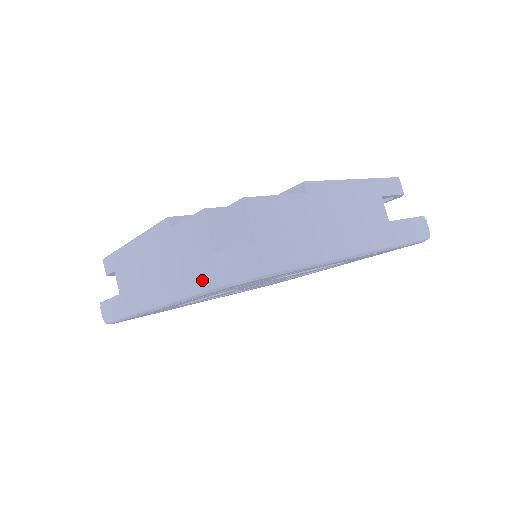
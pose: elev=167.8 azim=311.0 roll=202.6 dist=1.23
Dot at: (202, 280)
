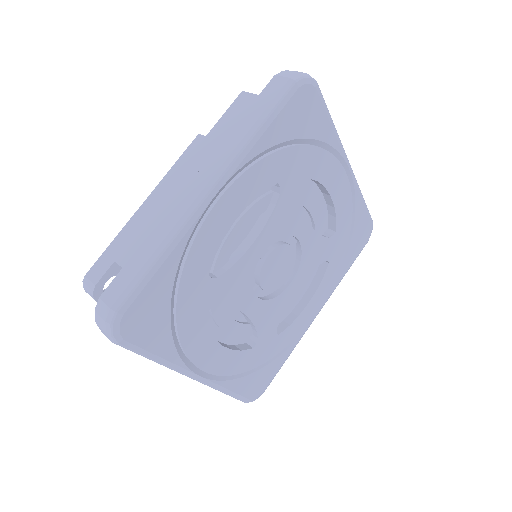
Dot at: (275, 93)
